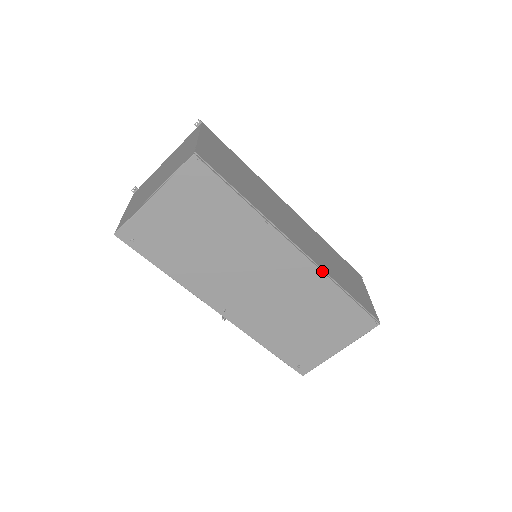
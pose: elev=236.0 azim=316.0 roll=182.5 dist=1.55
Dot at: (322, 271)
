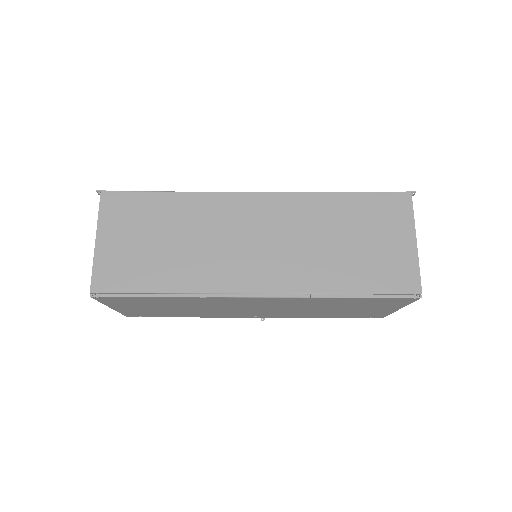
Dot at: (300, 296)
